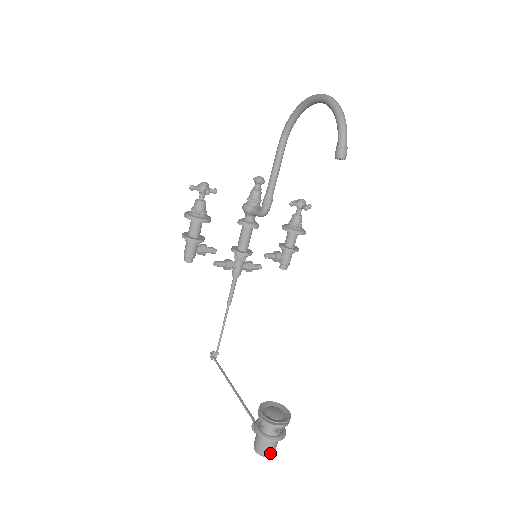
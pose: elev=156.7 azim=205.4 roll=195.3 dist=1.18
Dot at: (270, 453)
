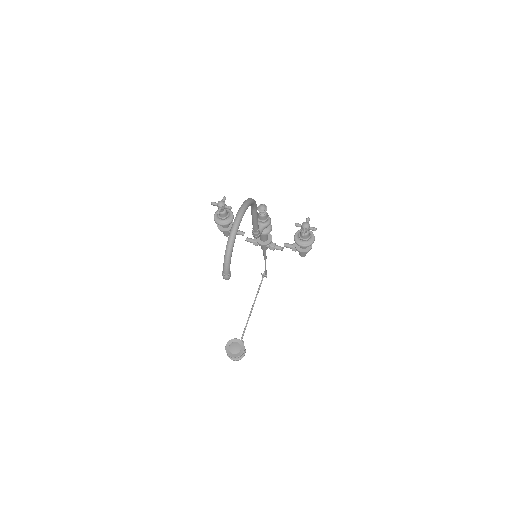
Dot at: occluded
